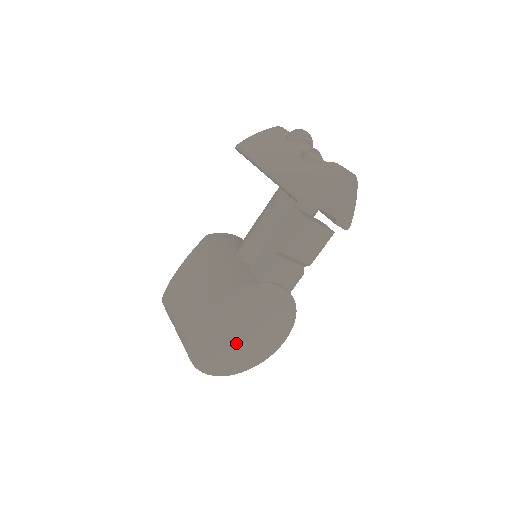
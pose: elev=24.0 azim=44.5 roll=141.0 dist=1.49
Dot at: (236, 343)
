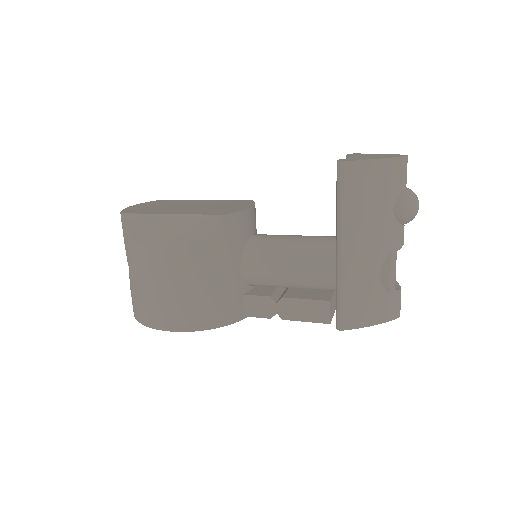
Dot at: occluded
